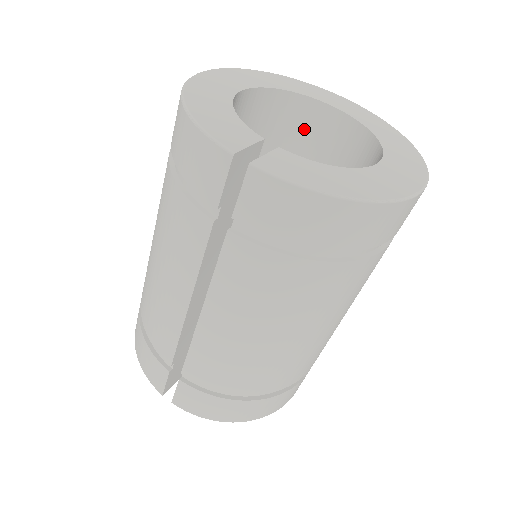
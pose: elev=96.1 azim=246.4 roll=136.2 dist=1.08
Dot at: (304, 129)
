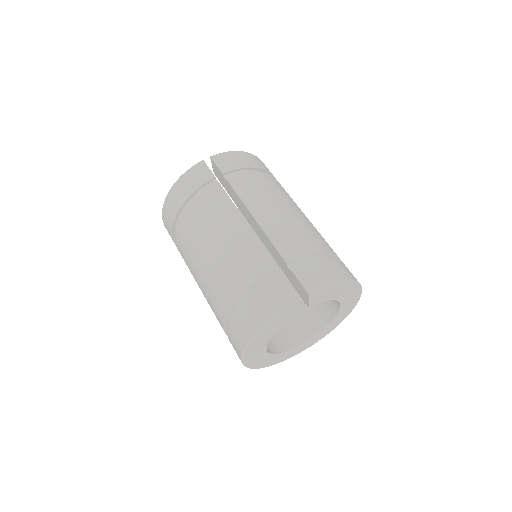
Dot at: occluded
